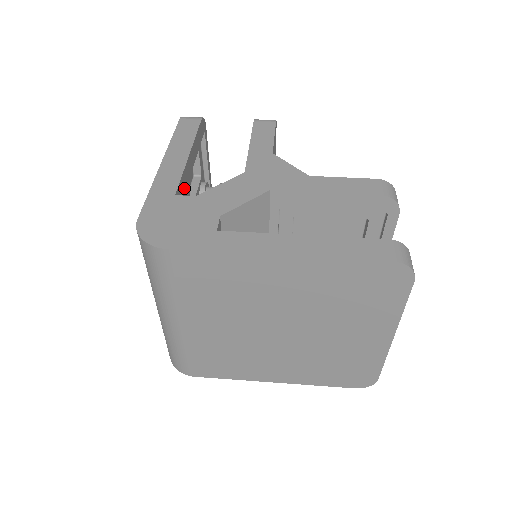
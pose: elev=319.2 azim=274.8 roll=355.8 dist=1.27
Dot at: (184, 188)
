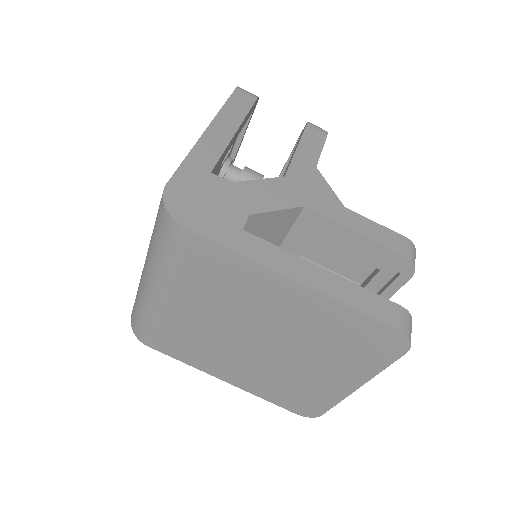
Dot at: (218, 165)
